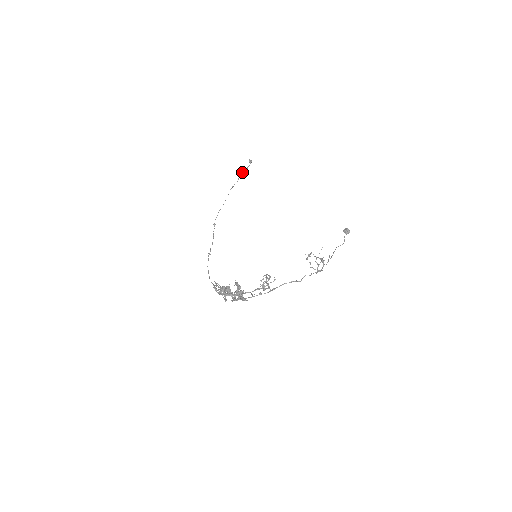
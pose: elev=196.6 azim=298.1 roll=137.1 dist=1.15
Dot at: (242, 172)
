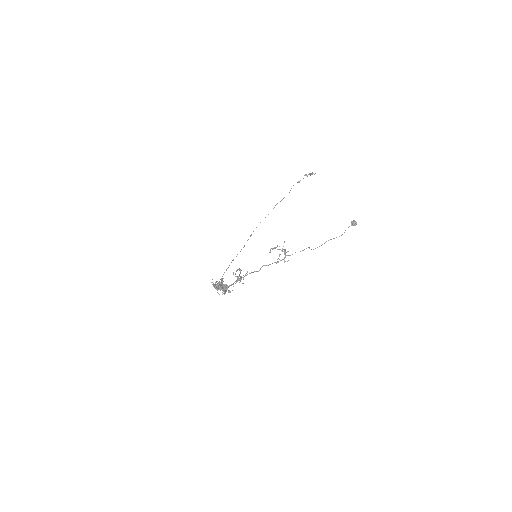
Dot at: occluded
